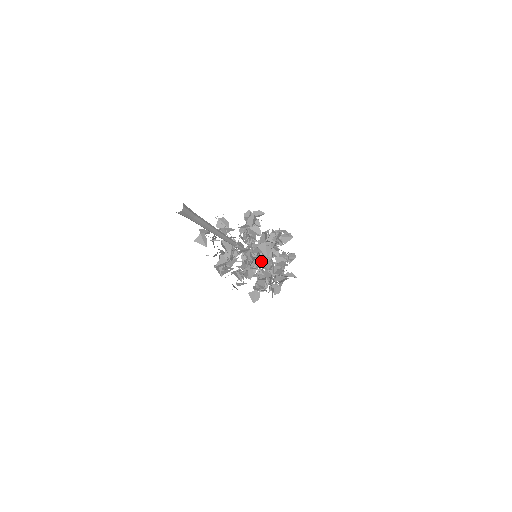
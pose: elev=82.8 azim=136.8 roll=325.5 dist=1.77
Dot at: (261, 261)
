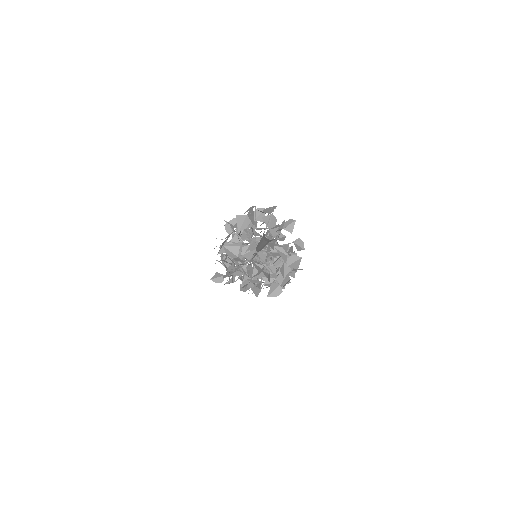
Dot at: (259, 286)
